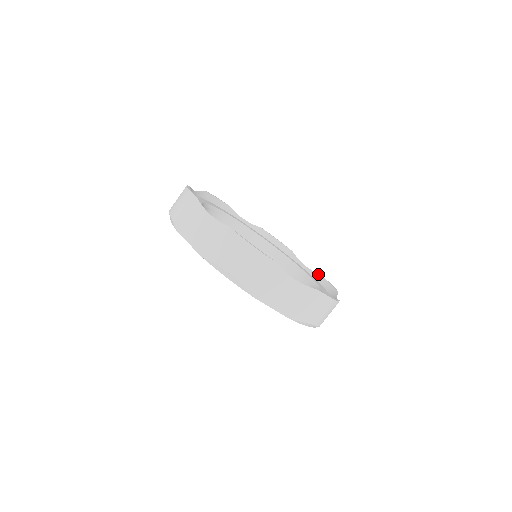
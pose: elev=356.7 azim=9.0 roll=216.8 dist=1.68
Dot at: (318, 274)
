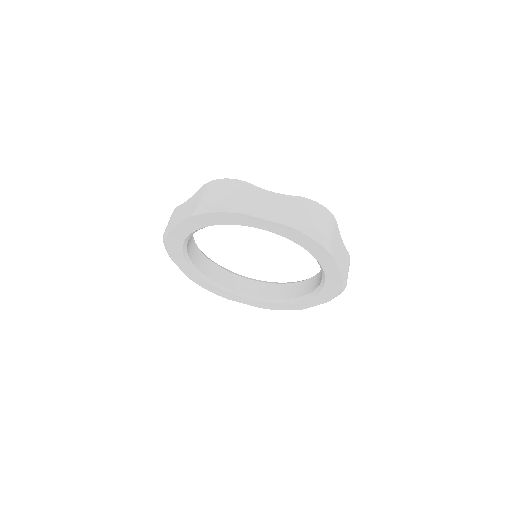
Dot at: occluded
